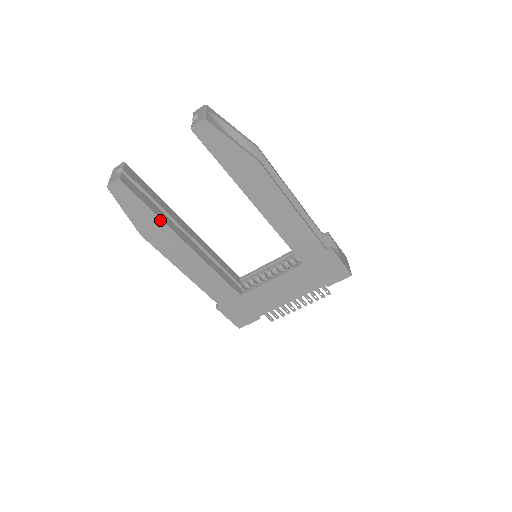
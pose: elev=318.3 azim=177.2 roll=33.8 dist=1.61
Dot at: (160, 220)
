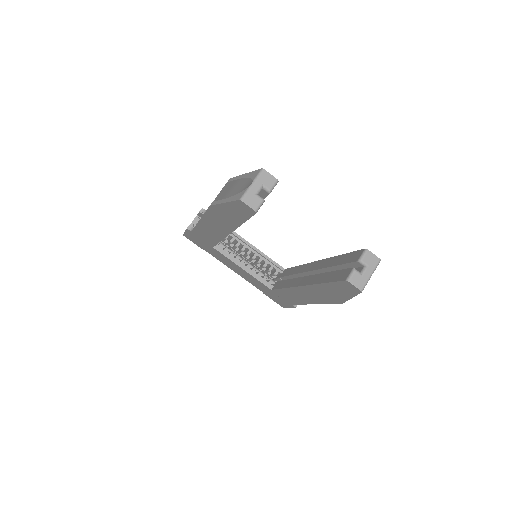
Dot at: (238, 225)
